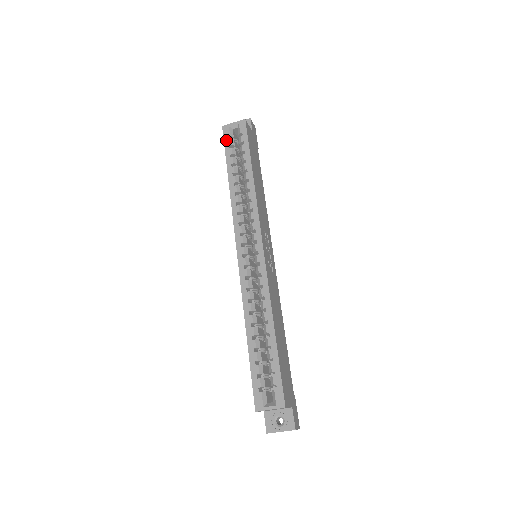
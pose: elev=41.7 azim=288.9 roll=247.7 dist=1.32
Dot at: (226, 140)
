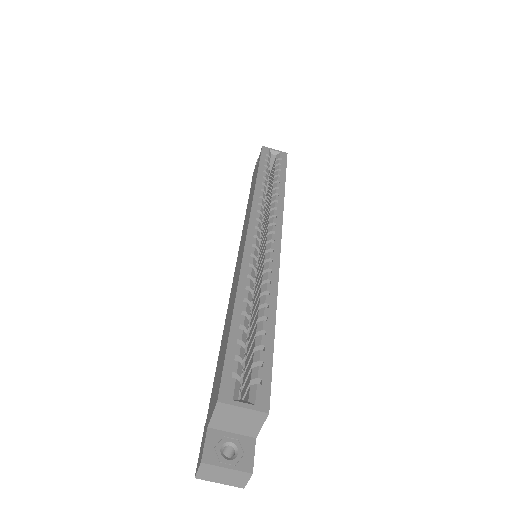
Dot at: (263, 155)
